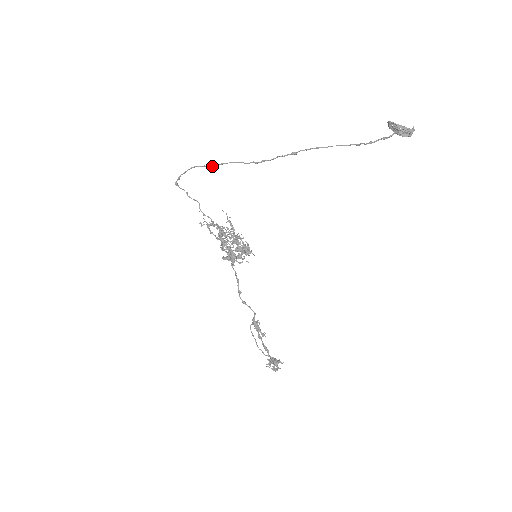
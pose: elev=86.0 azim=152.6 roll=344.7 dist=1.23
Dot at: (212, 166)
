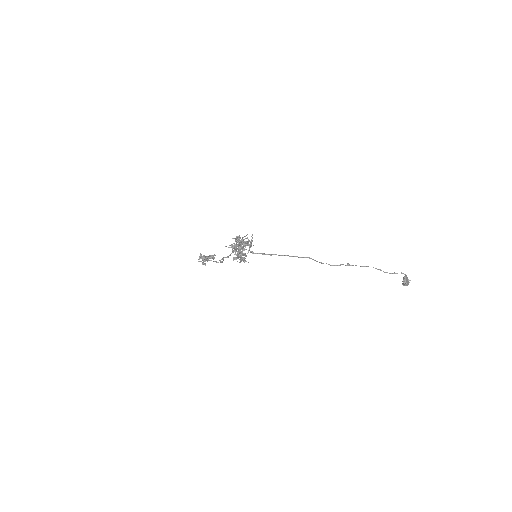
Dot at: occluded
